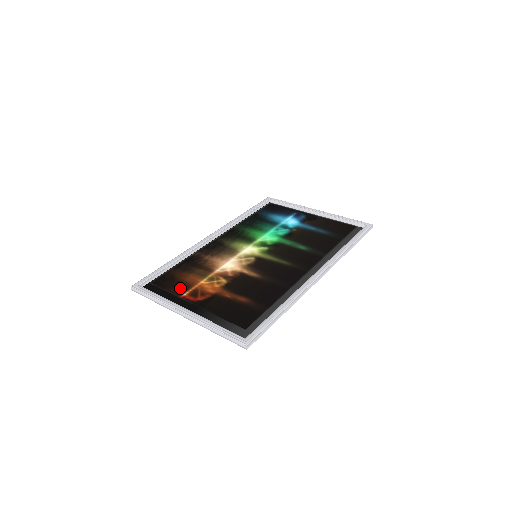
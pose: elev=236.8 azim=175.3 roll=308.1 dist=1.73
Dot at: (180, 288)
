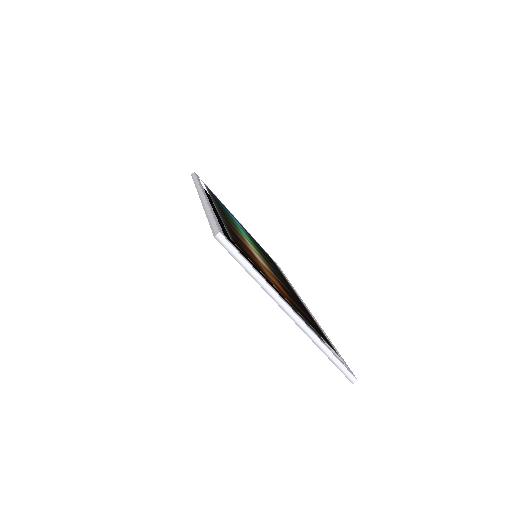
Dot at: (261, 269)
